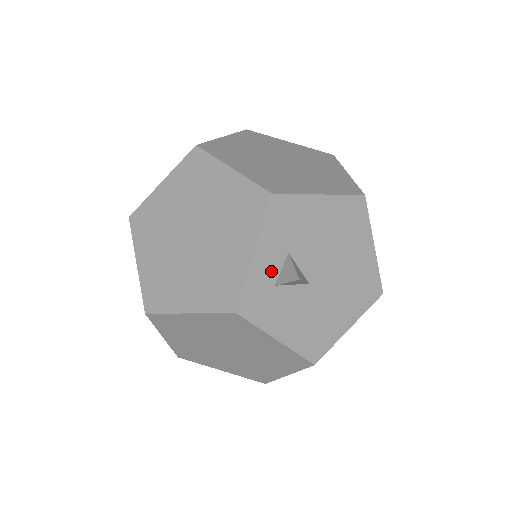
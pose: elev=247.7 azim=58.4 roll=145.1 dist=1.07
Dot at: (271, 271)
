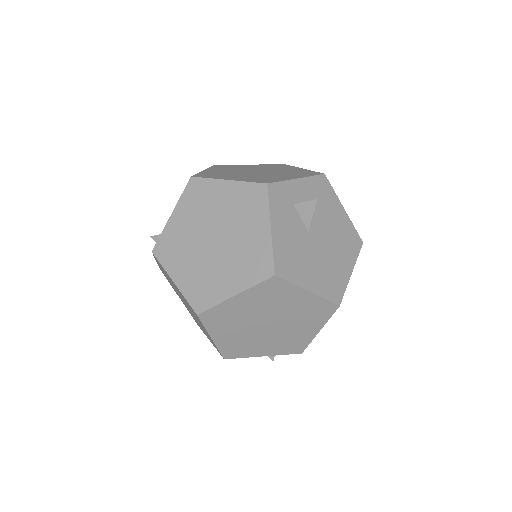
Dot at: (298, 197)
